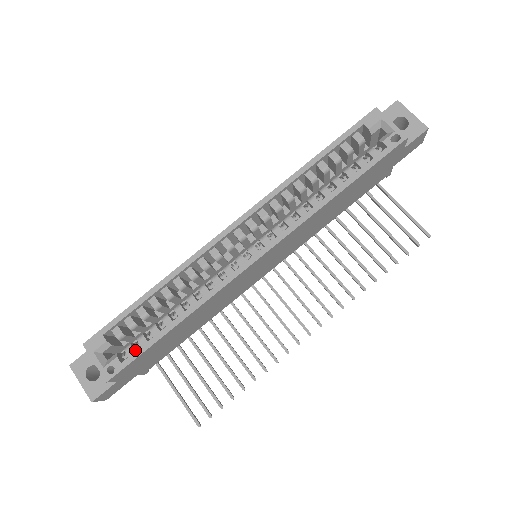
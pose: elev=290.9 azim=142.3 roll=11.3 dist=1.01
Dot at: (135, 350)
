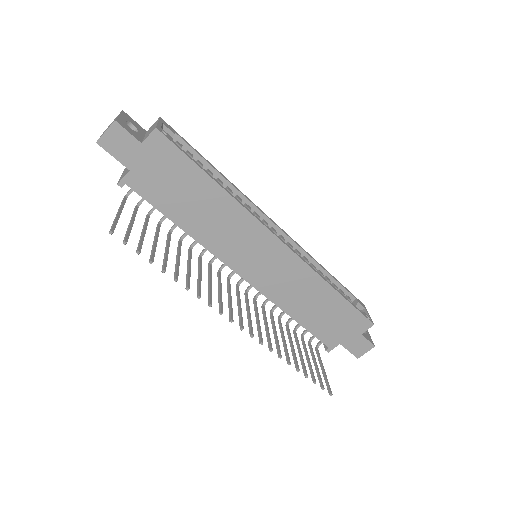
Dot at: occluded
